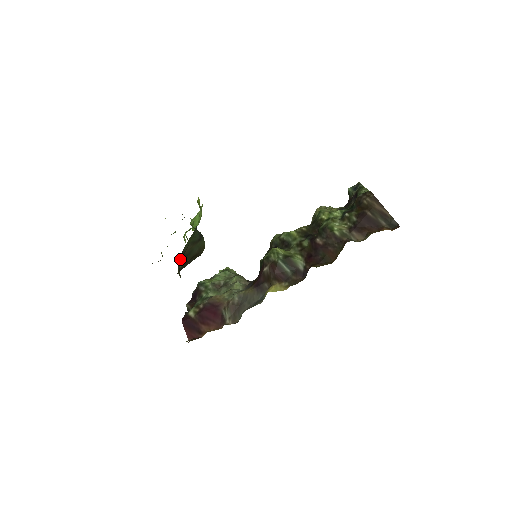
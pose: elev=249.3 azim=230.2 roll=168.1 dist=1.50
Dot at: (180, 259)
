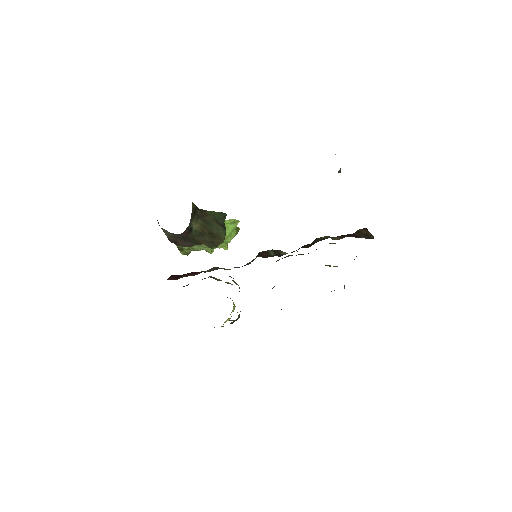
Dot at: (200, 213)
